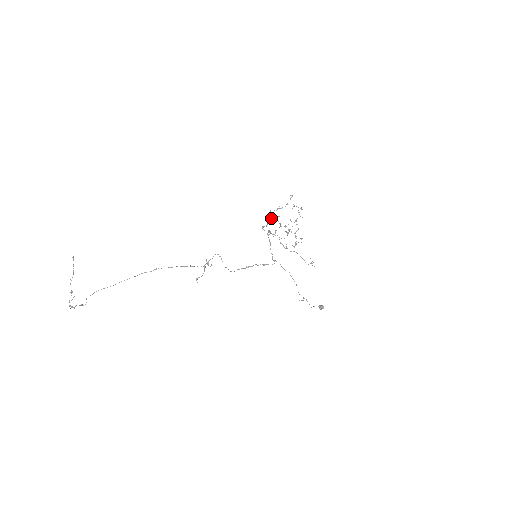
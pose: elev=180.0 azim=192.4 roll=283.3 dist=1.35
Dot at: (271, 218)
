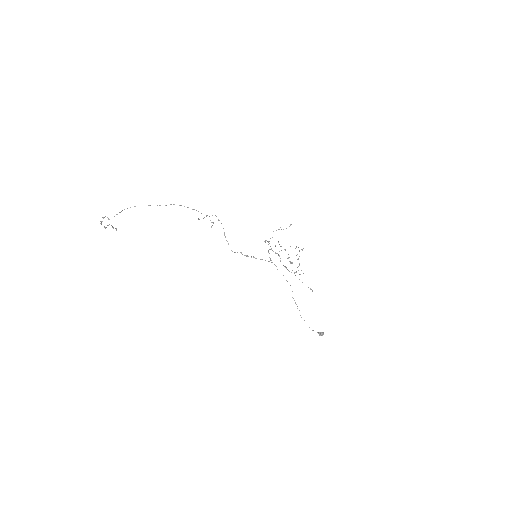
Dot at: occluded
